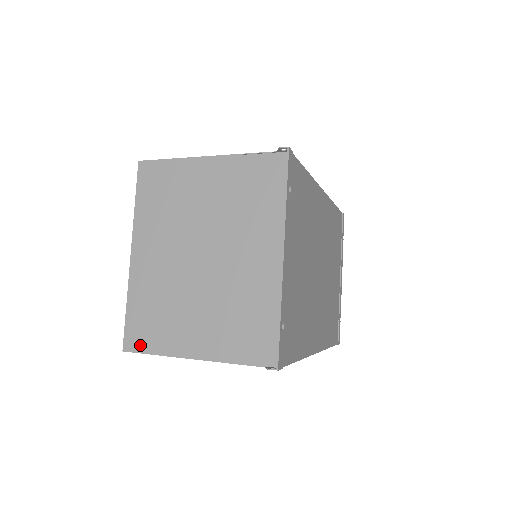
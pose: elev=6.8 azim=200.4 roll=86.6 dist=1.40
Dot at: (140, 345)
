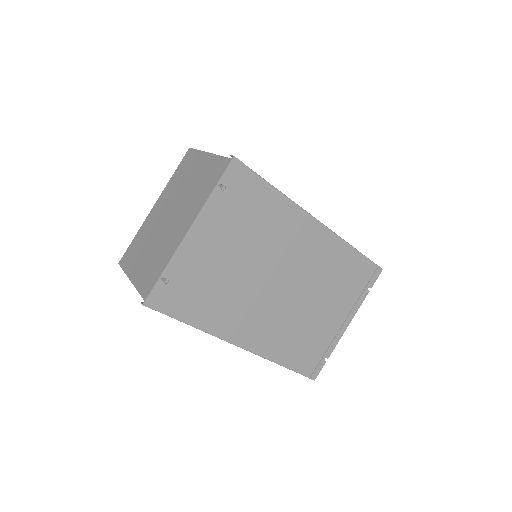
Dot at: (124, 263)
